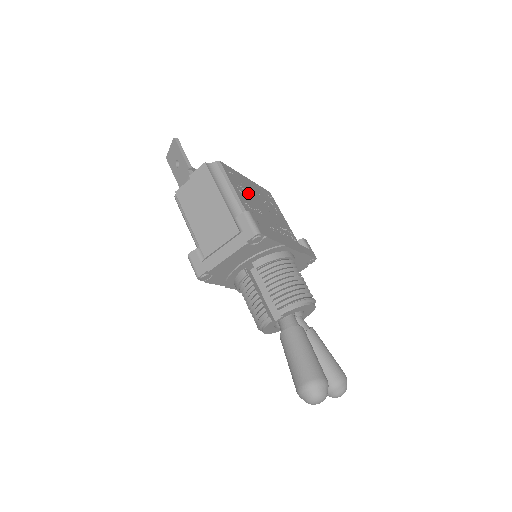
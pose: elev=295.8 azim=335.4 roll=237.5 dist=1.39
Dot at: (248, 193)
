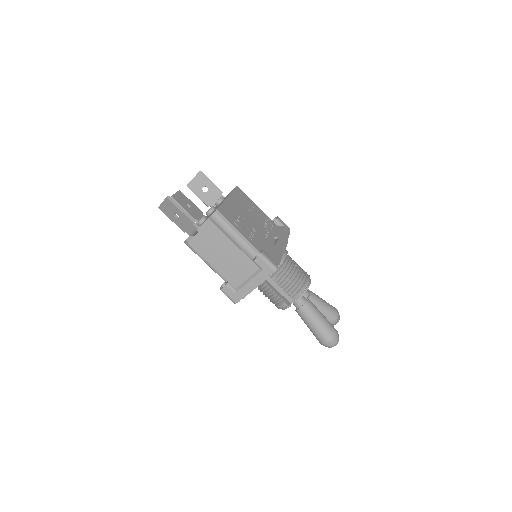
Dot at: (241, 219)
